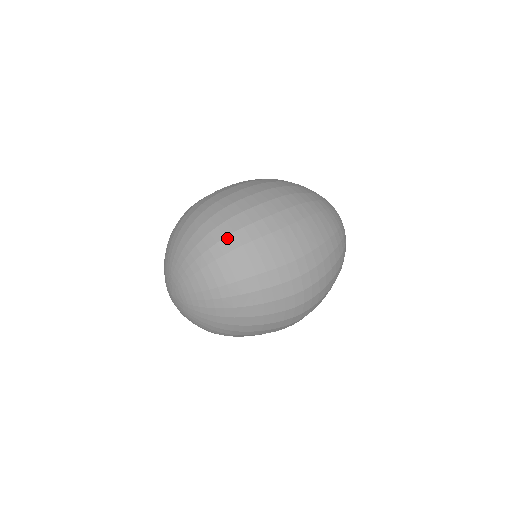
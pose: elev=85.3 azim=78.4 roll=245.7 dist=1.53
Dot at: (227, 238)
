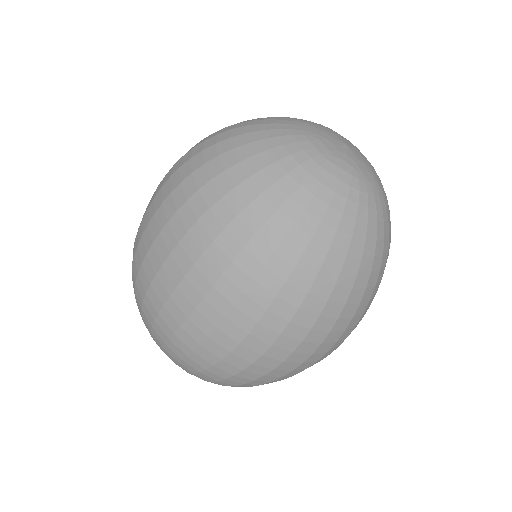
Dot at: (221, 382)
